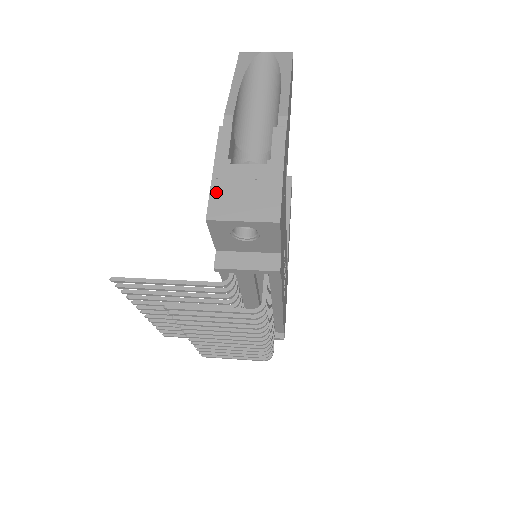
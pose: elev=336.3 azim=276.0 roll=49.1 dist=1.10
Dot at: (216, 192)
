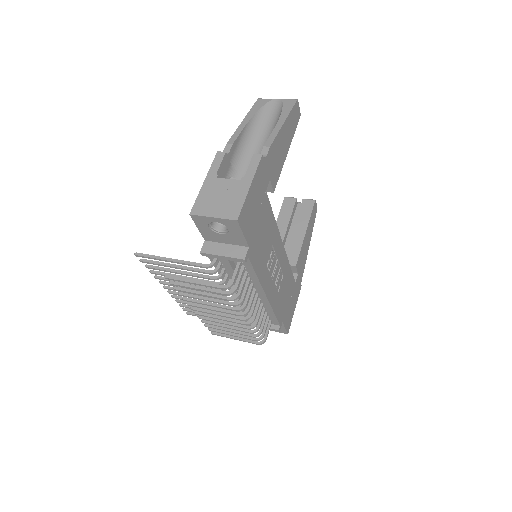
Dot at: (202, 196)
